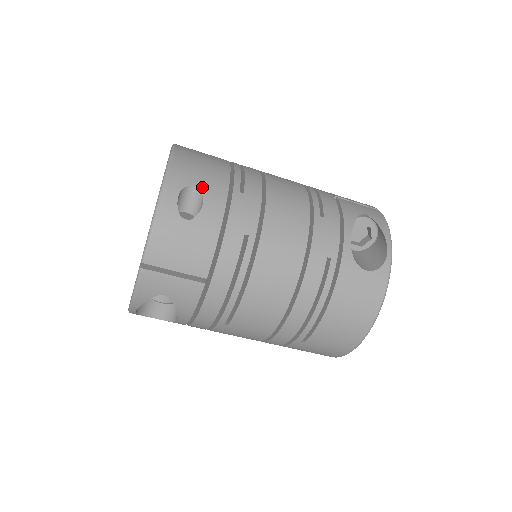
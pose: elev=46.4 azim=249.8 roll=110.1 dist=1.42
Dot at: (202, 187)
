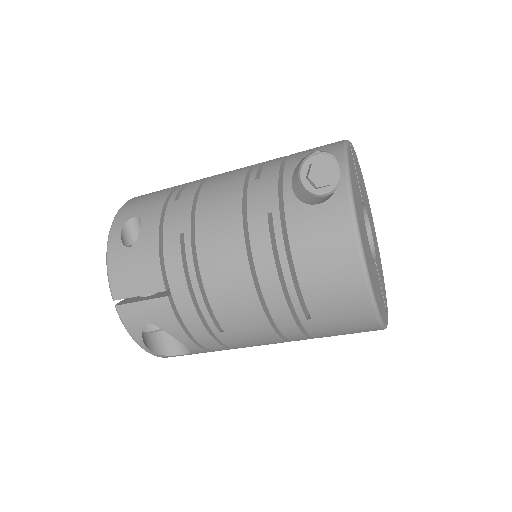
Dot at: (141, 214)
